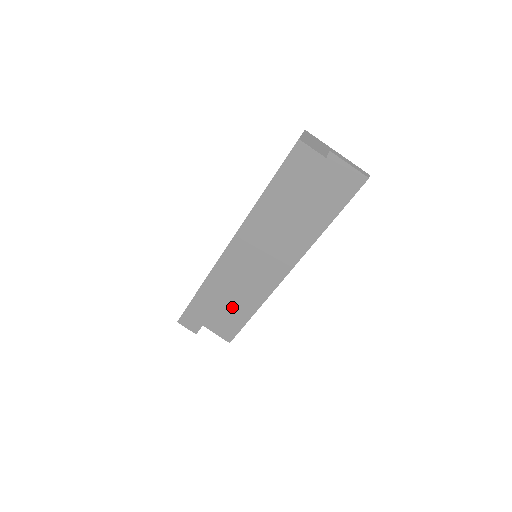
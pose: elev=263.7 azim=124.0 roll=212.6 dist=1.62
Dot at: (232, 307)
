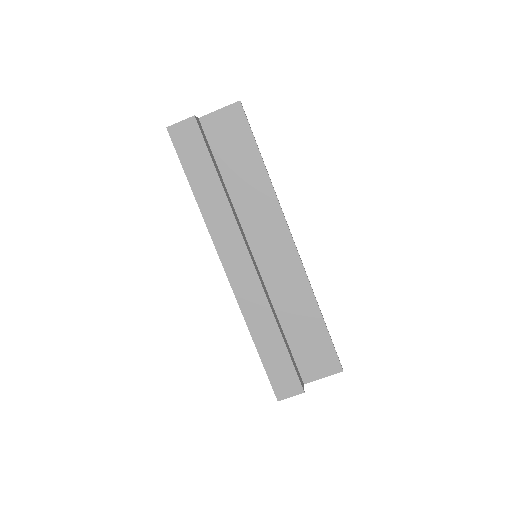
Dot at: (300, 330)
